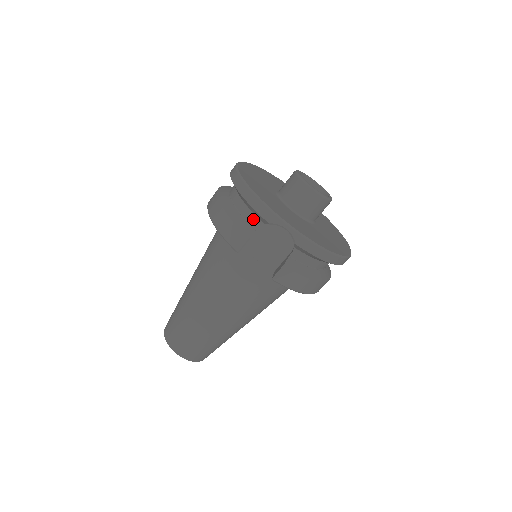
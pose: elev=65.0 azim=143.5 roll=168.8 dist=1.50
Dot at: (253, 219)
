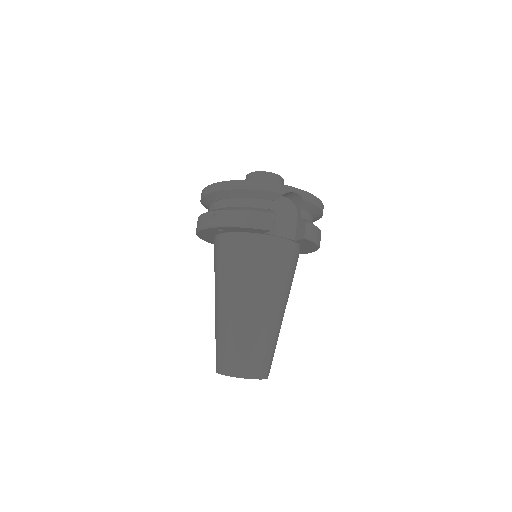
Dot at: (264, 203)
